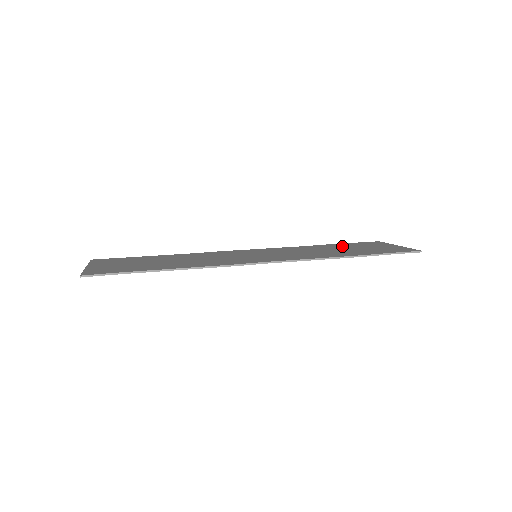
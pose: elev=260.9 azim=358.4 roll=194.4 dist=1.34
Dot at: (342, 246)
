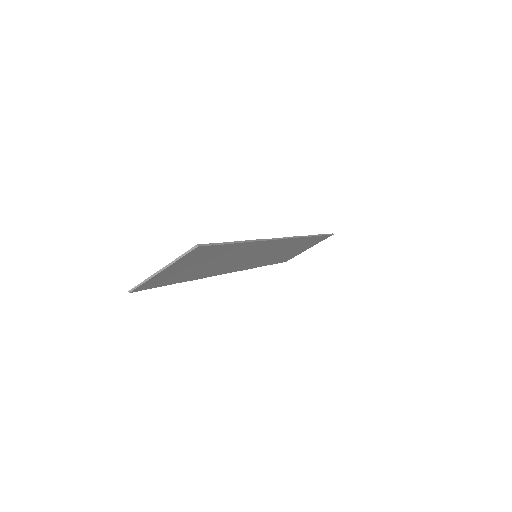
Dot at: occluded
